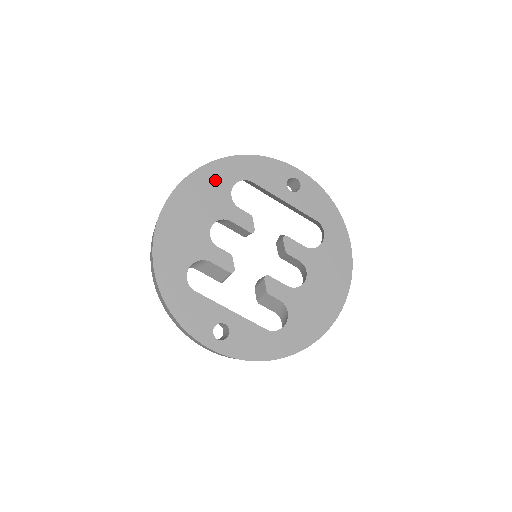
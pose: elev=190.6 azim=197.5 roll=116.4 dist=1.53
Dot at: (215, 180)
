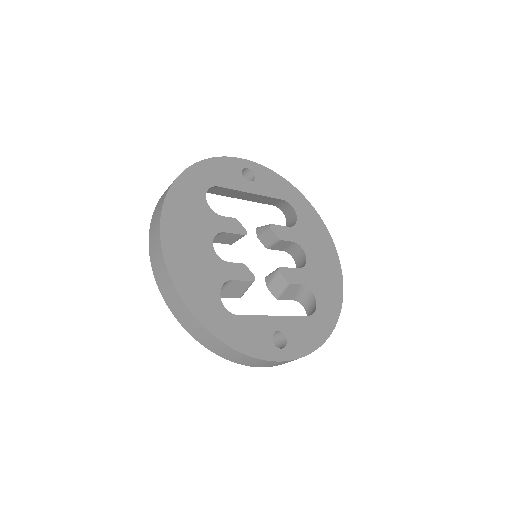
Dot at: (188, 198)
